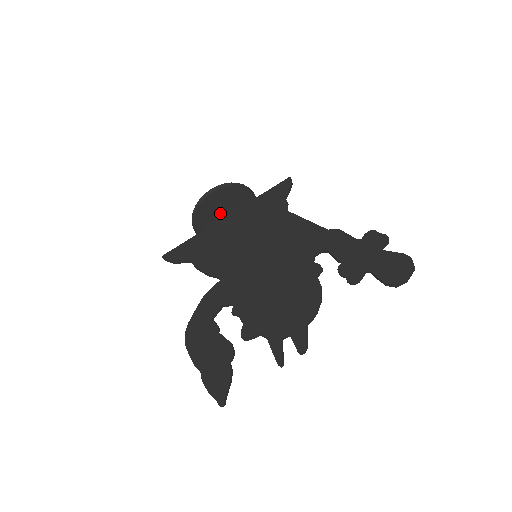
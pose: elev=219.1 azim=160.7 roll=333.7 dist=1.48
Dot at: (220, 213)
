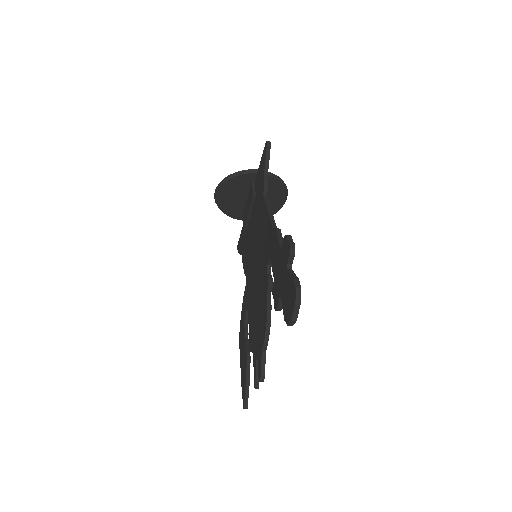
Dot at: (243, 201)
